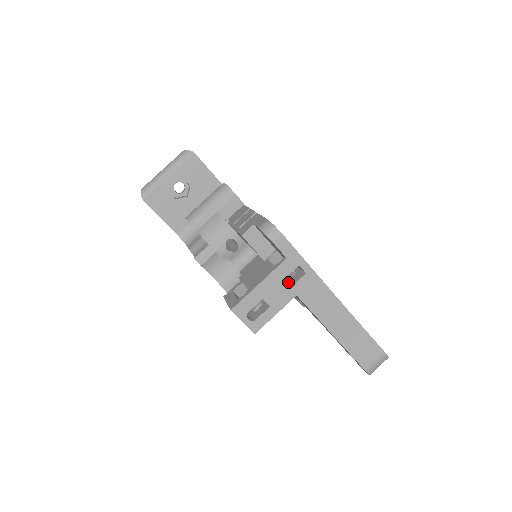
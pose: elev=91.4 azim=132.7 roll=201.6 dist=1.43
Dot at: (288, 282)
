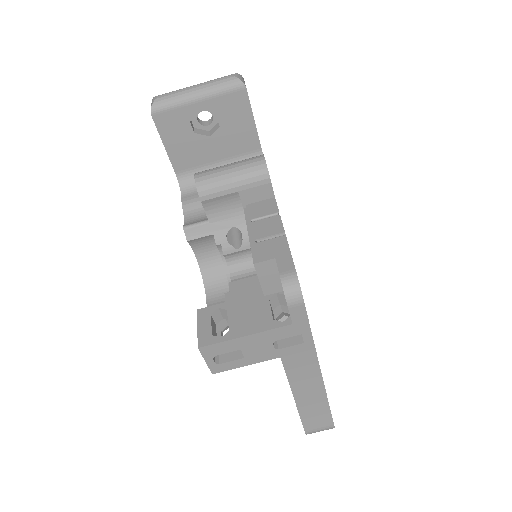
Dot at: occluded
